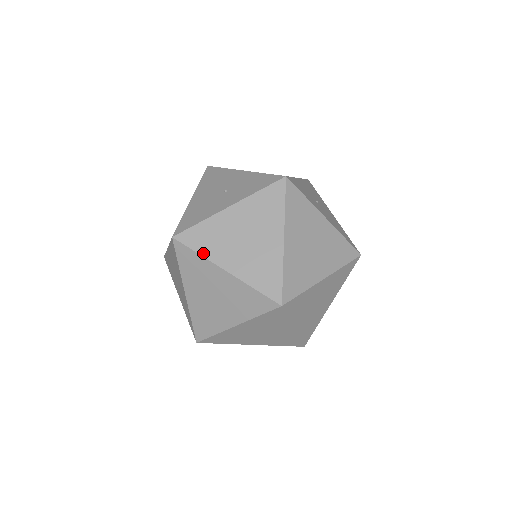
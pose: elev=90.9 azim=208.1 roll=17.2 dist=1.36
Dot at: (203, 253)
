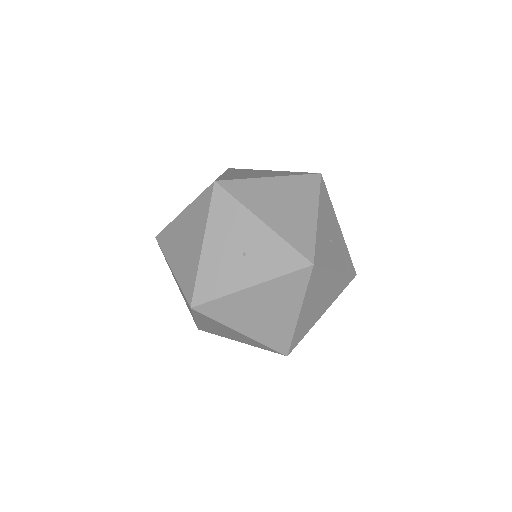
Dot at: (221, 321)
